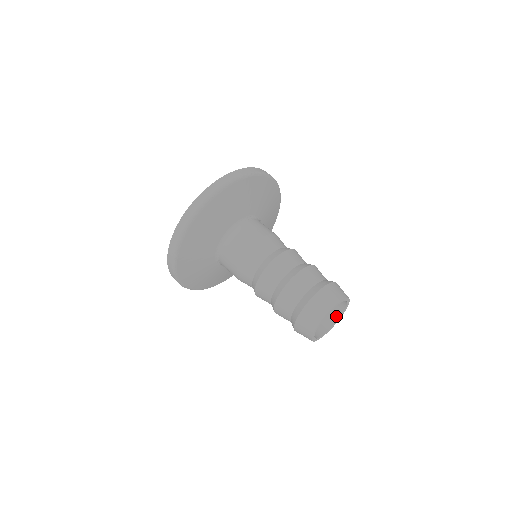
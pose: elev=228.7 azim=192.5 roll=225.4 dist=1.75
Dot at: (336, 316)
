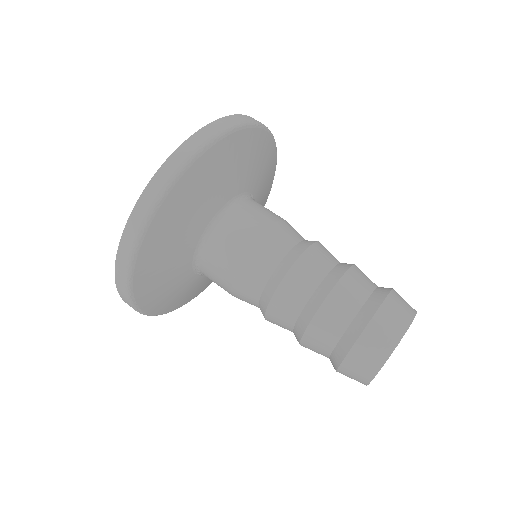
Dot at: occluded
